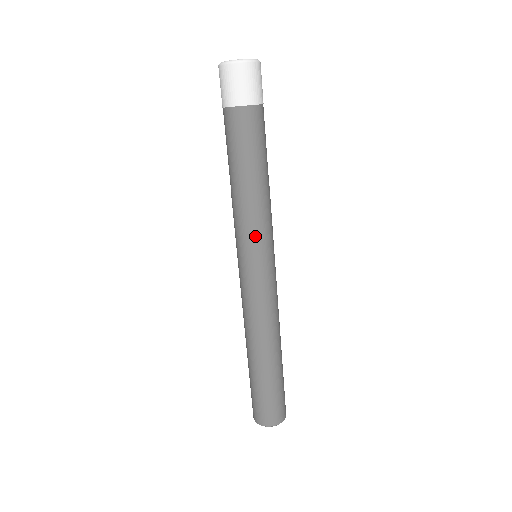
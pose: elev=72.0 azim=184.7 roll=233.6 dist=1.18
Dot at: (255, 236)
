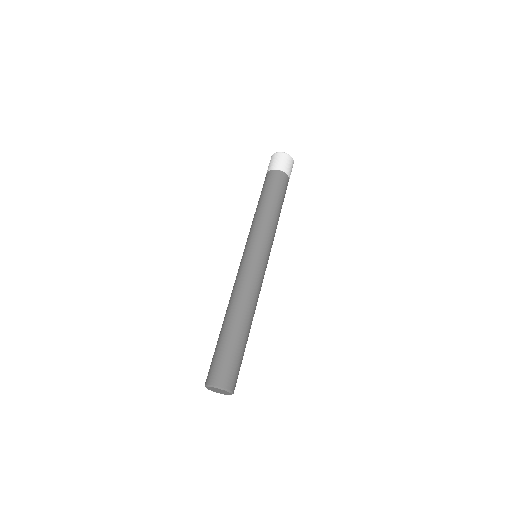
Dot at: (267, 237)
